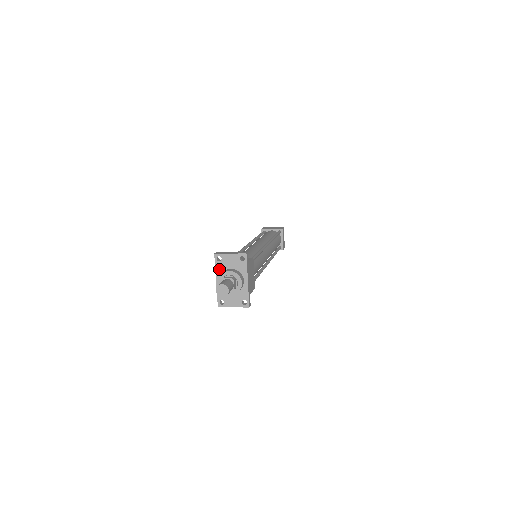
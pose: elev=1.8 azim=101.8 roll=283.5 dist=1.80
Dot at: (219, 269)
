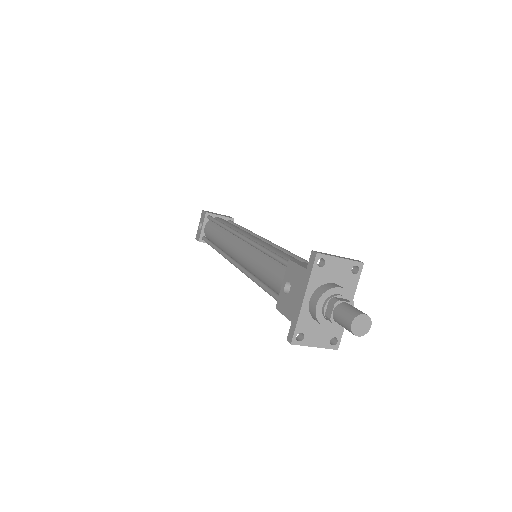
Dot at: (315, 280)
